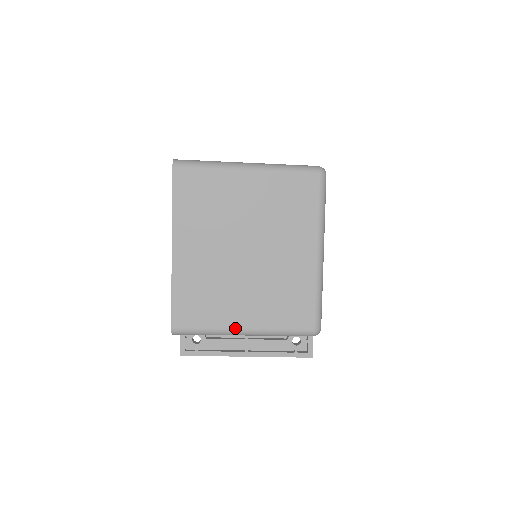
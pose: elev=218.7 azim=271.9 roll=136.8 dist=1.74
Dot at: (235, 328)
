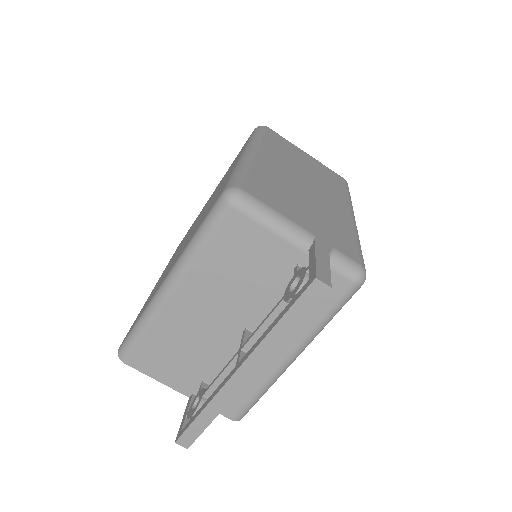
Dot at: (159, 288)
